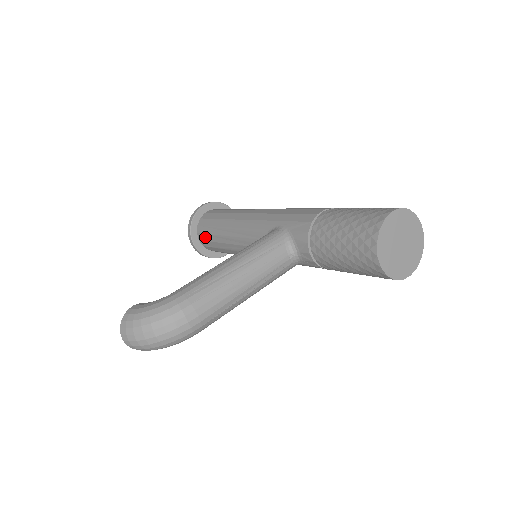
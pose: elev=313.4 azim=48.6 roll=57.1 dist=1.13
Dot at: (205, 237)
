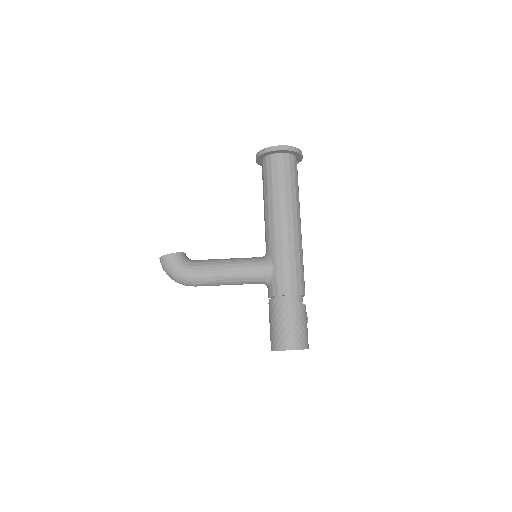
Dot at: (263, 172)
